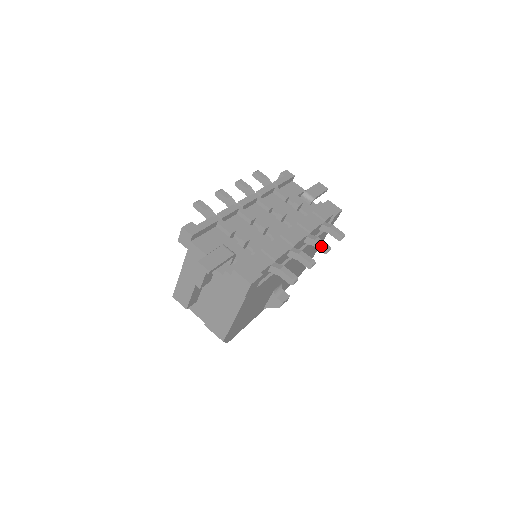
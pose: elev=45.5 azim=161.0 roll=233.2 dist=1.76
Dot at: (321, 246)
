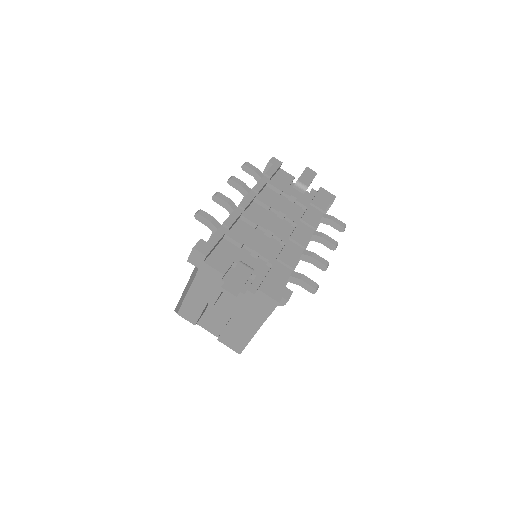
Dot at: (329, 243)
